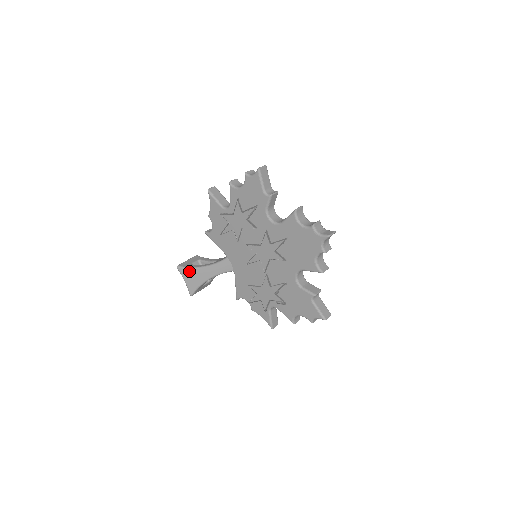
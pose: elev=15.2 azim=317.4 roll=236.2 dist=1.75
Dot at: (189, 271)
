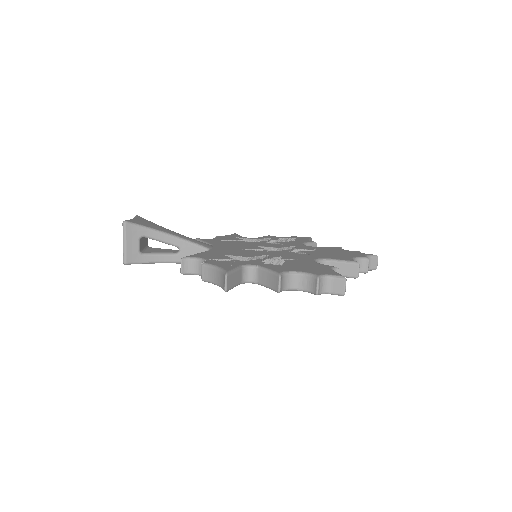
Dot at: (150, 222)
